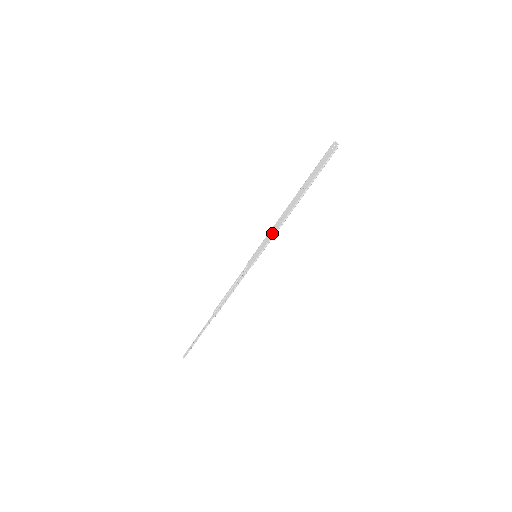
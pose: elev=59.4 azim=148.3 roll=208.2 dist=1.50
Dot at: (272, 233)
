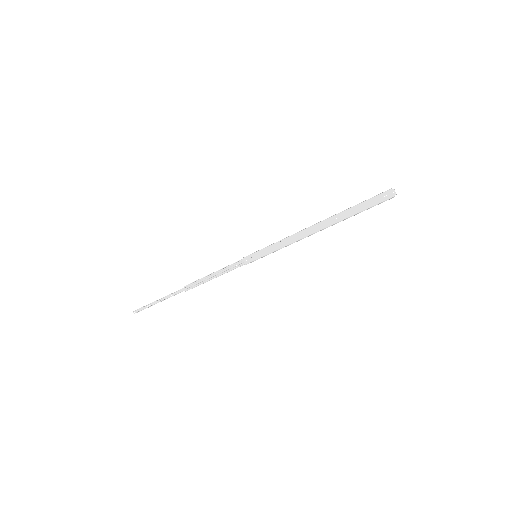
Dot at: (284, 243)
